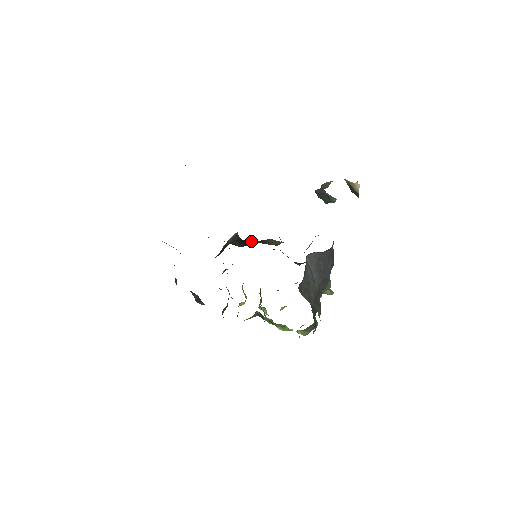
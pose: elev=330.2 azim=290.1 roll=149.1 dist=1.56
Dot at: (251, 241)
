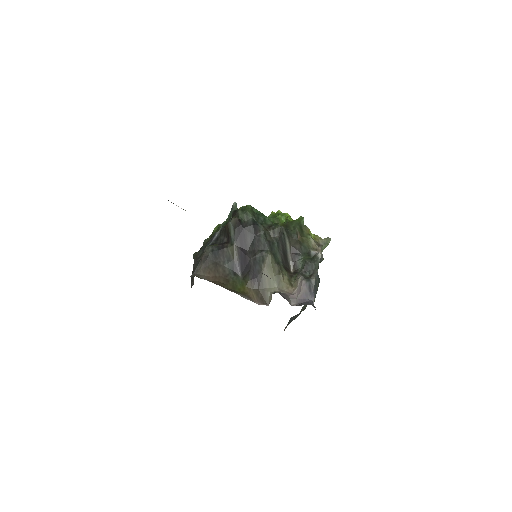
Dot at: (251, 235)
